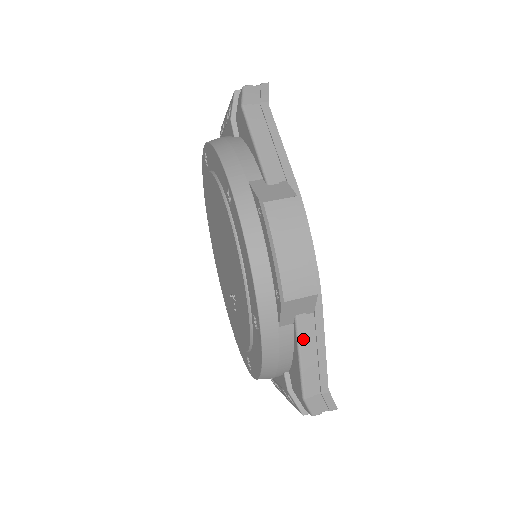
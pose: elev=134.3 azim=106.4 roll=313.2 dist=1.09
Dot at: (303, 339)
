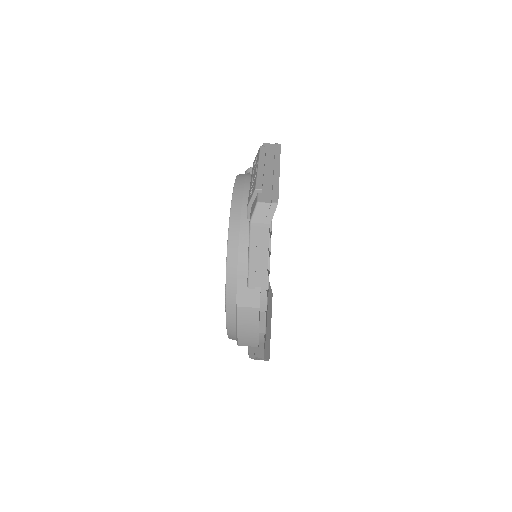
Dot at: (251, 347)
